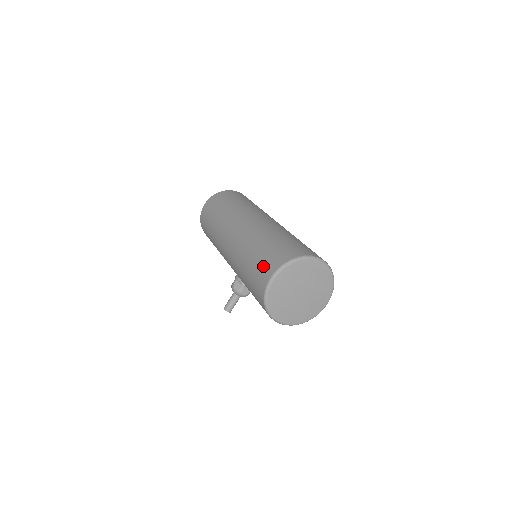
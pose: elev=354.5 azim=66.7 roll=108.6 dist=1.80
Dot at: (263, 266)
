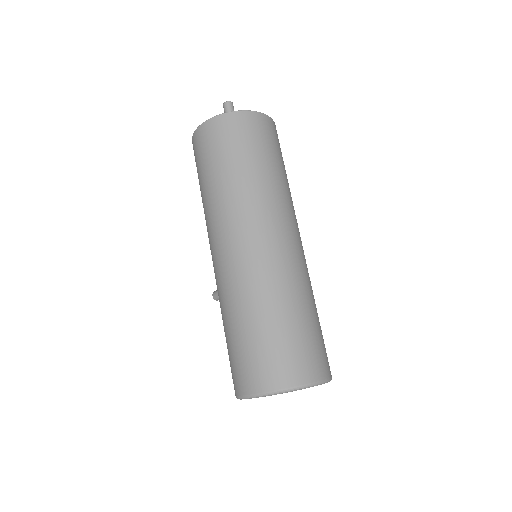
Dot at: (239, 368)
